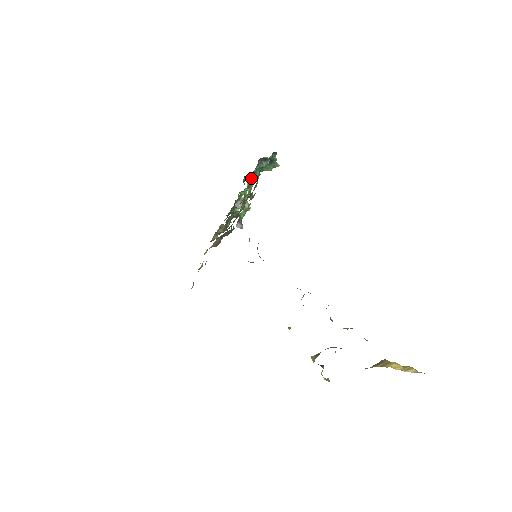
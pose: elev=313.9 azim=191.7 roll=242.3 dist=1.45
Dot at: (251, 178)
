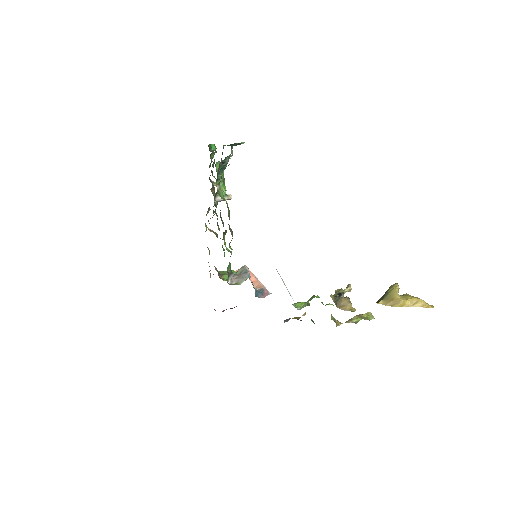
Dot at: (219, 177)
